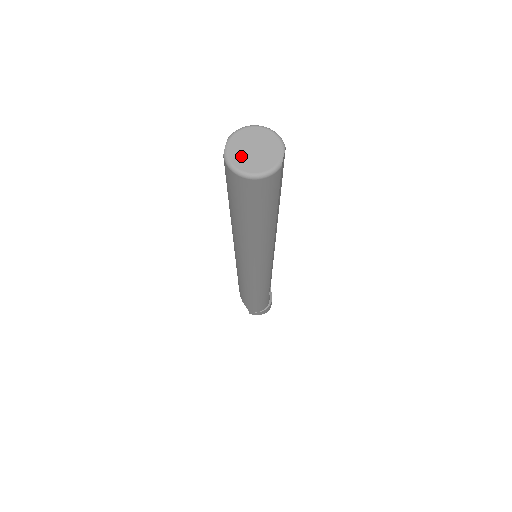
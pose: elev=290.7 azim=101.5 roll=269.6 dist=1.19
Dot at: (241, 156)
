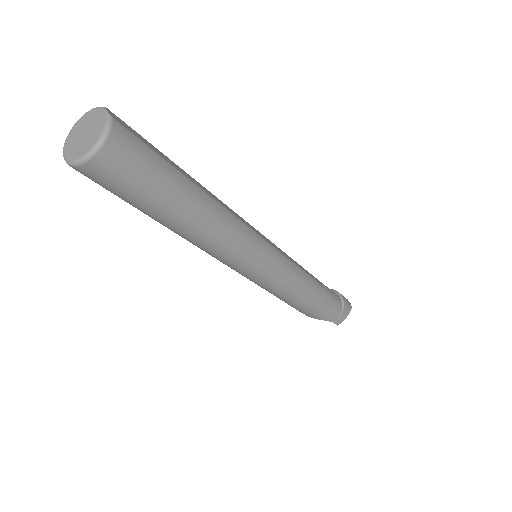
Dot at: (78, 148)
